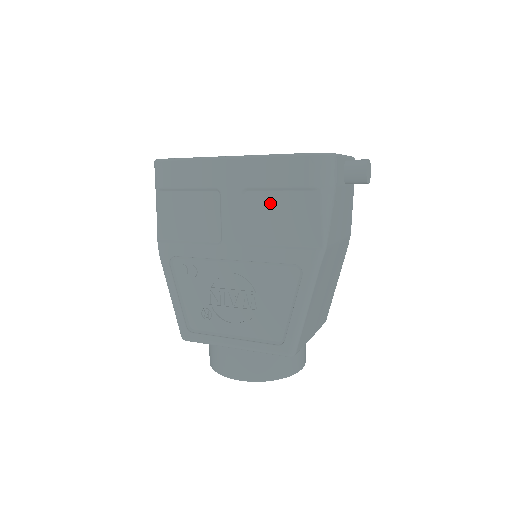
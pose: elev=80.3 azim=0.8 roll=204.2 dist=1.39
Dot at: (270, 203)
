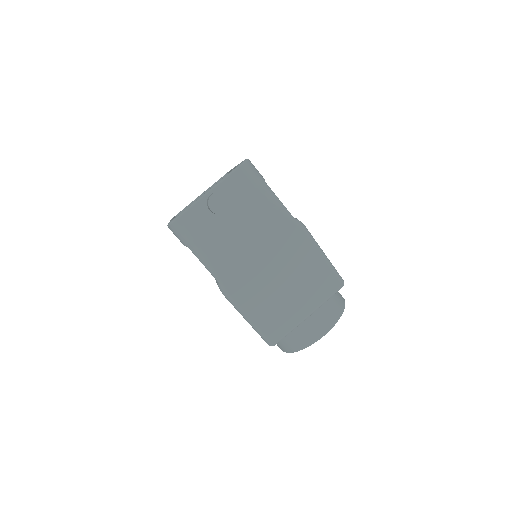
Dot at: occluded
